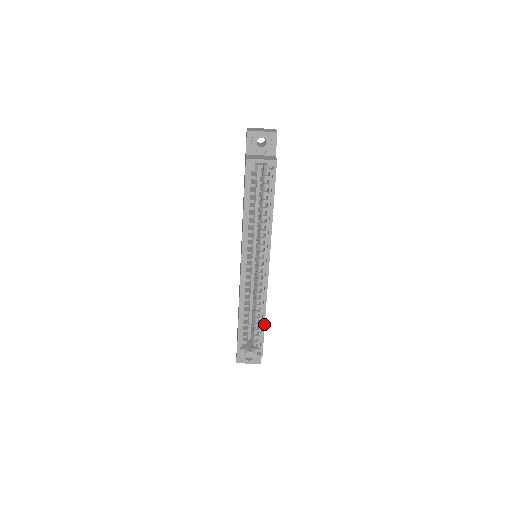
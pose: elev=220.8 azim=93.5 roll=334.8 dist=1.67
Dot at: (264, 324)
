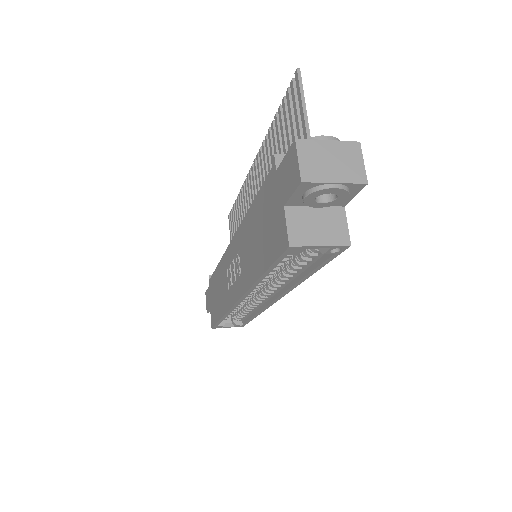
Dot at: occluded
